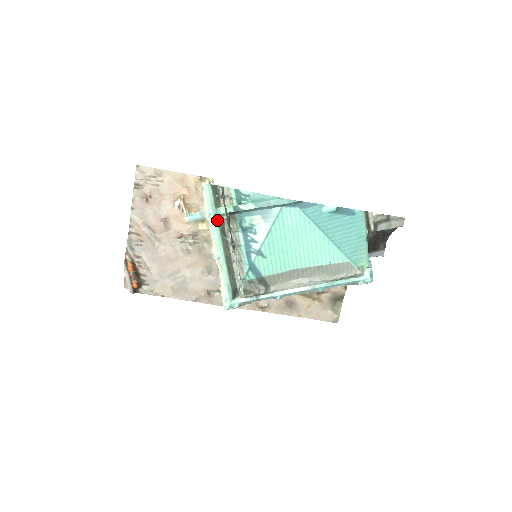
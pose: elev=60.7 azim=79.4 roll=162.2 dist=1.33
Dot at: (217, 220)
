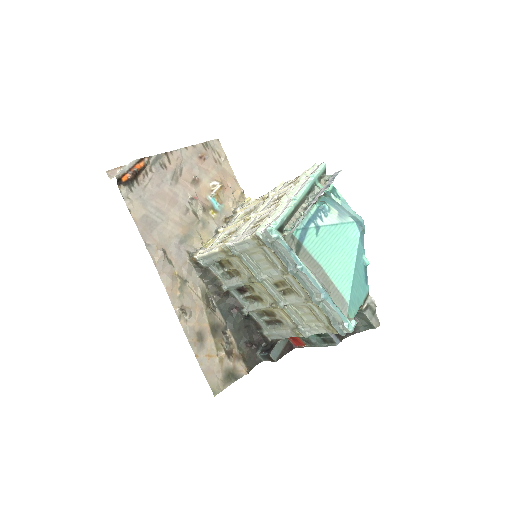
Dot at: (313, 184)
